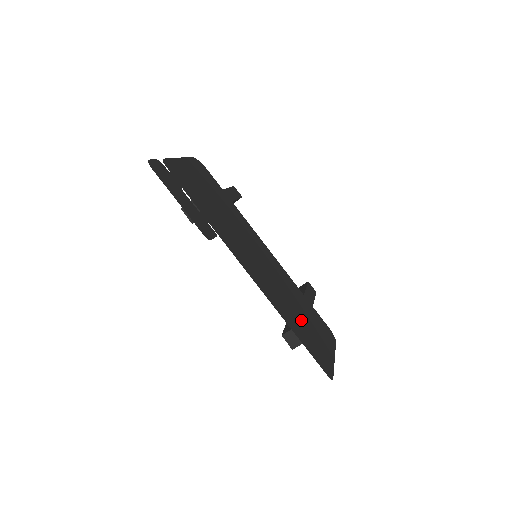
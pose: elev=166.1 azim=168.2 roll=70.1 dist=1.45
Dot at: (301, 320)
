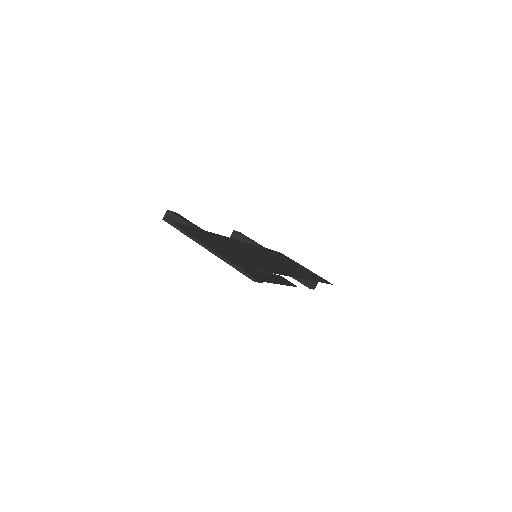
Dot at: (296, 268)
